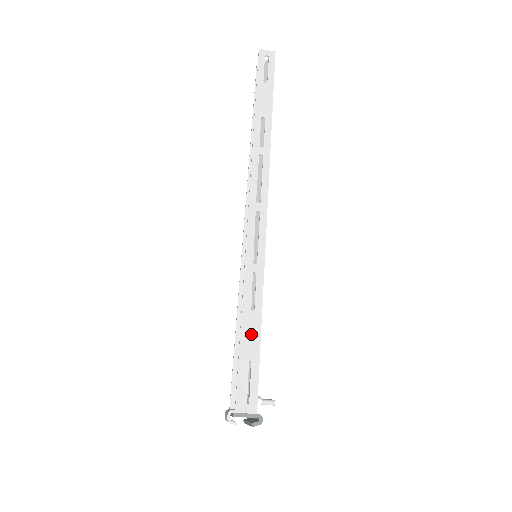
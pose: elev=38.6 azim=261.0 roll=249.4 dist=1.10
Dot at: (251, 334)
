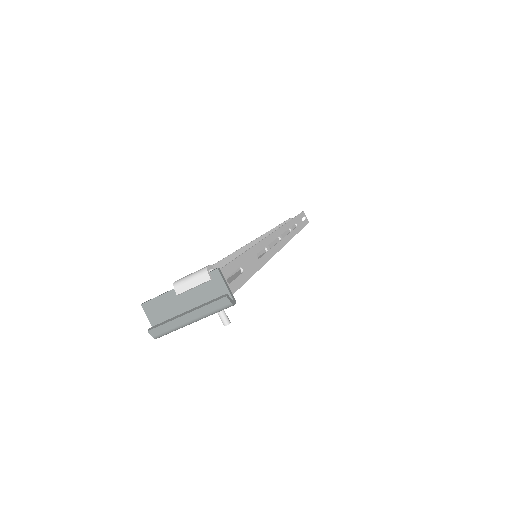
Dot at: (251, 263)
